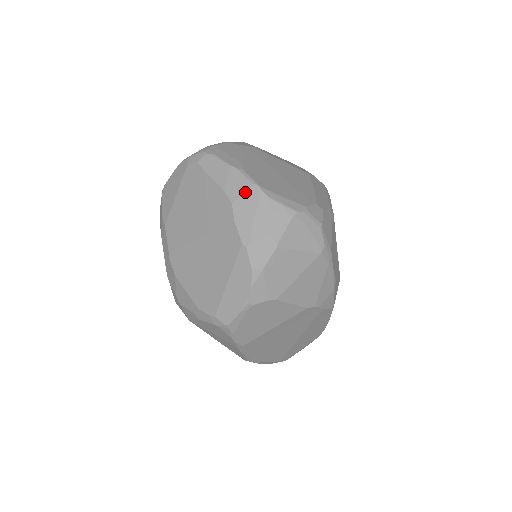
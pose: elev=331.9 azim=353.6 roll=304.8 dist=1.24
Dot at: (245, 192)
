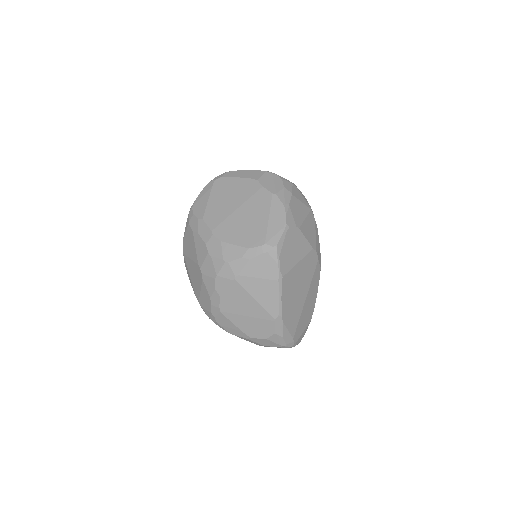
Dot at: (263, 174)
